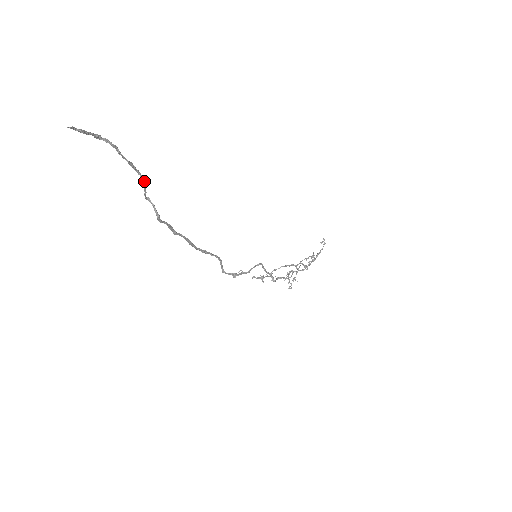
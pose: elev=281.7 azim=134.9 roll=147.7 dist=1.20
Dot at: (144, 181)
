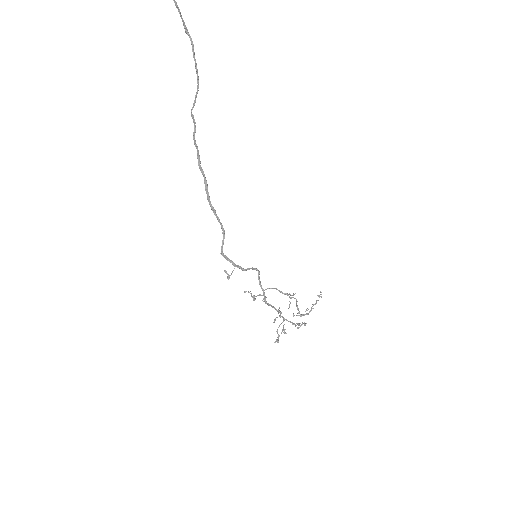
Dot at: occluded
